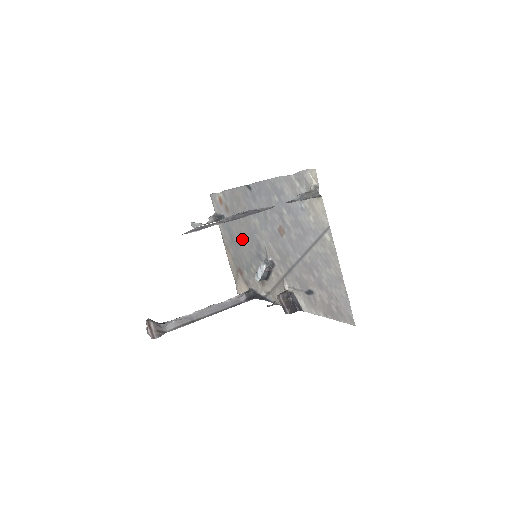
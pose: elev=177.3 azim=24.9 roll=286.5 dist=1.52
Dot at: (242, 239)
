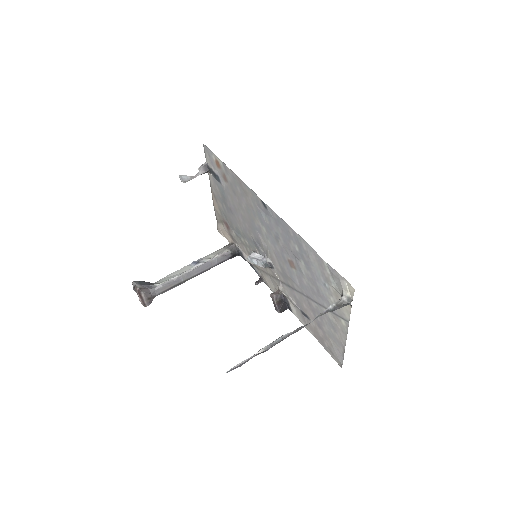
Dot at: (238, 216)
